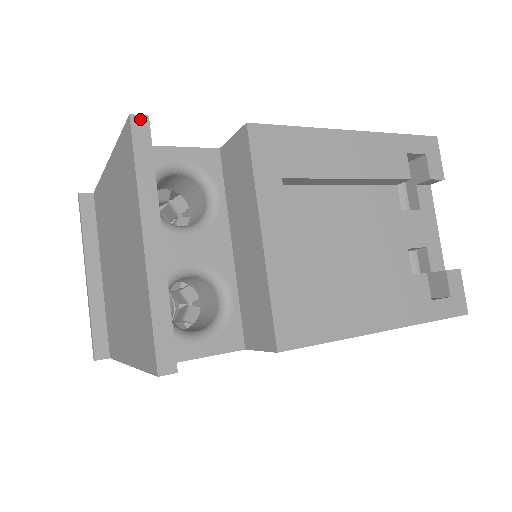
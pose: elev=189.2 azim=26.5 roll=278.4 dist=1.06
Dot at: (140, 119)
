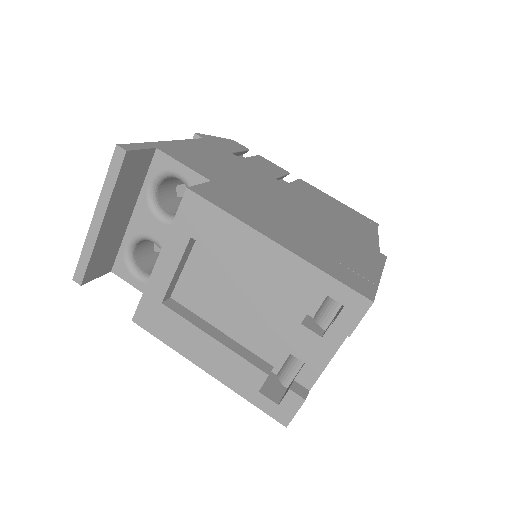
Dot at: (121, 150)
